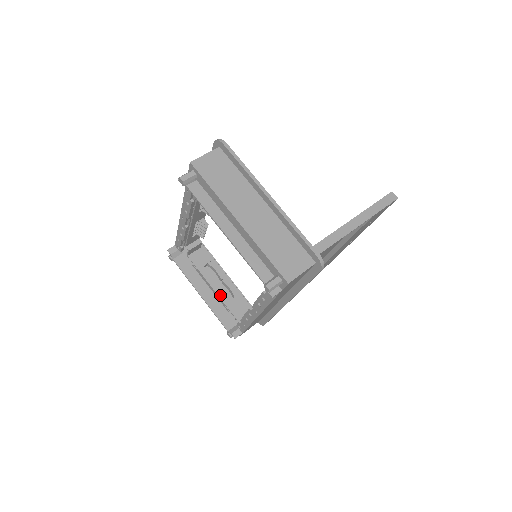
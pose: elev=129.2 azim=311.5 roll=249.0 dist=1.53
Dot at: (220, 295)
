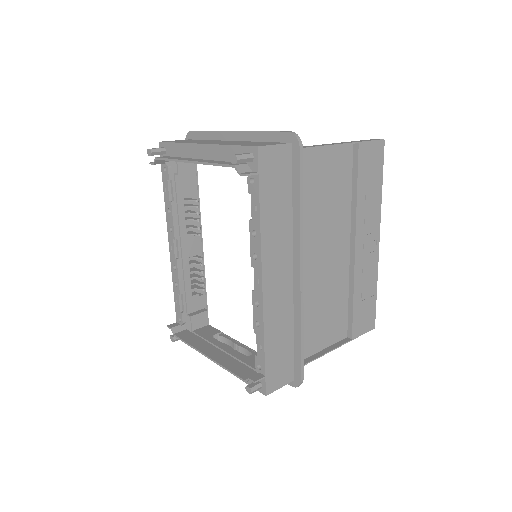
Dot at: (233, 354)
